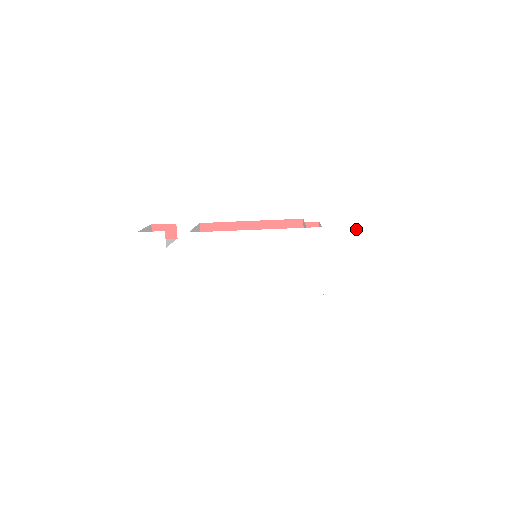
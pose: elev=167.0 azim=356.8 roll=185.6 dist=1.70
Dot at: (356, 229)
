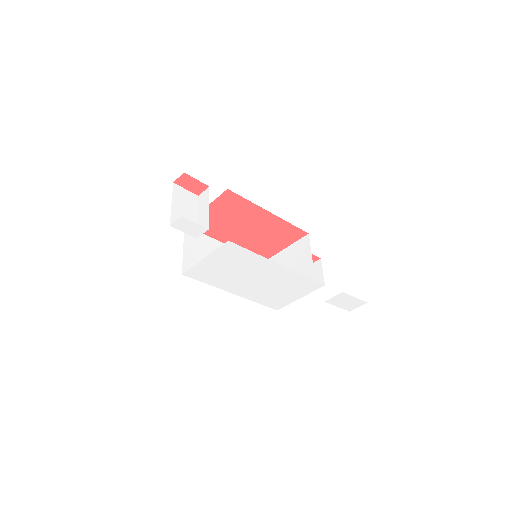
Dot at: (342, 295)
